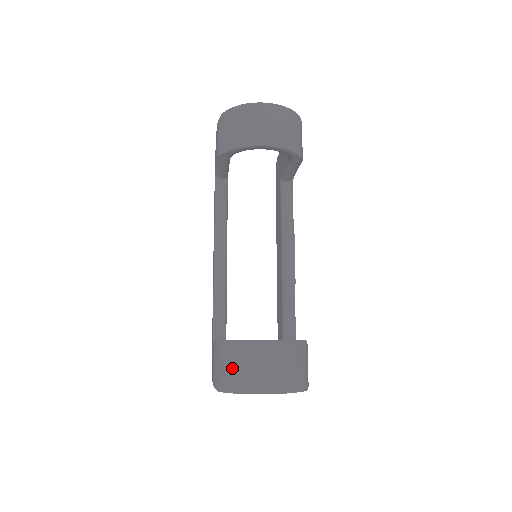
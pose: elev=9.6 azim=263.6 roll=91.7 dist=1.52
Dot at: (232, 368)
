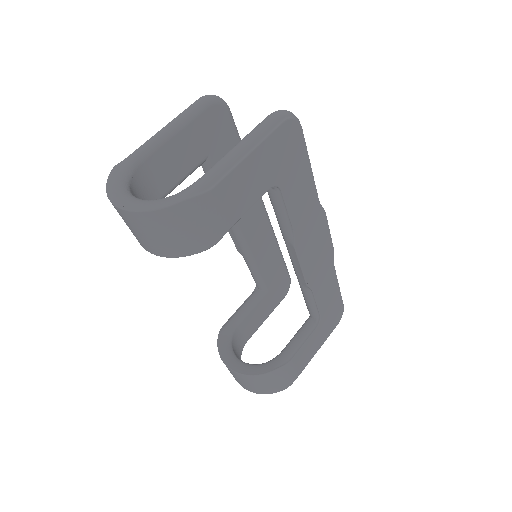
Dot at: occluded
